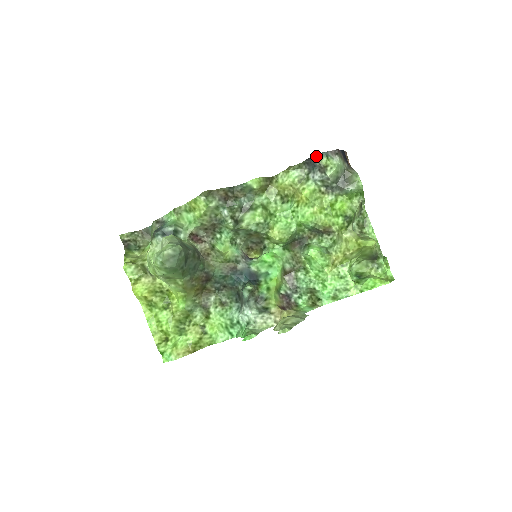
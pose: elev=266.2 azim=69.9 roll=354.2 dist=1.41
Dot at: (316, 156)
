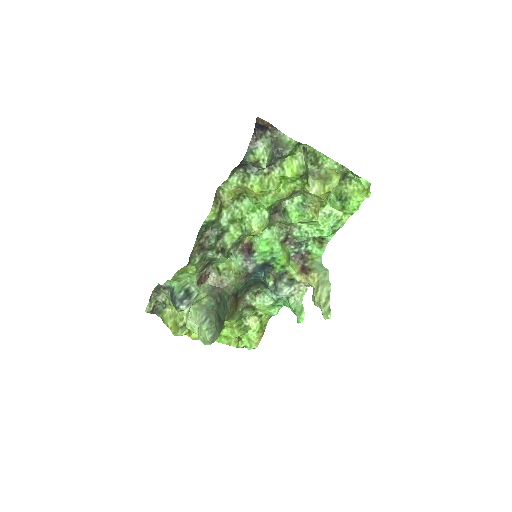
Dot at: (242, 160)
